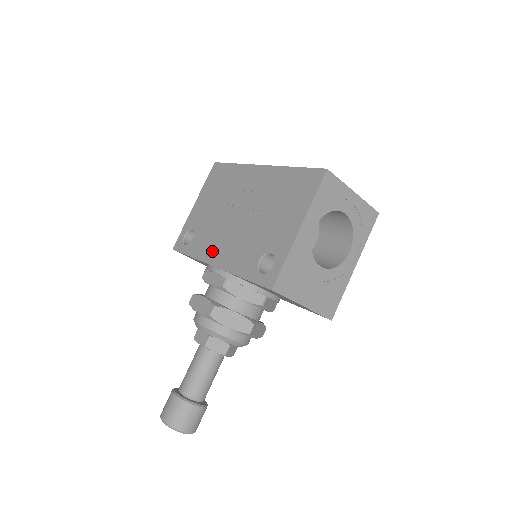
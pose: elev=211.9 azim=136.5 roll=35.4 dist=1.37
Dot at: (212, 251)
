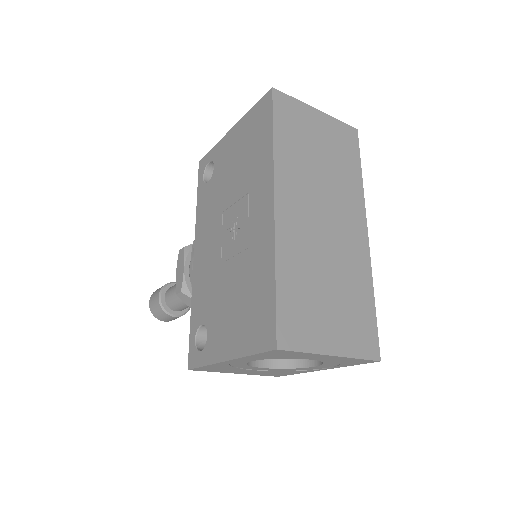
Dot at: (202, 235)
